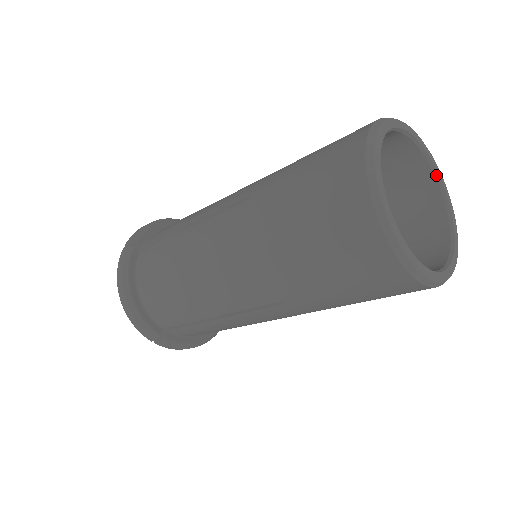
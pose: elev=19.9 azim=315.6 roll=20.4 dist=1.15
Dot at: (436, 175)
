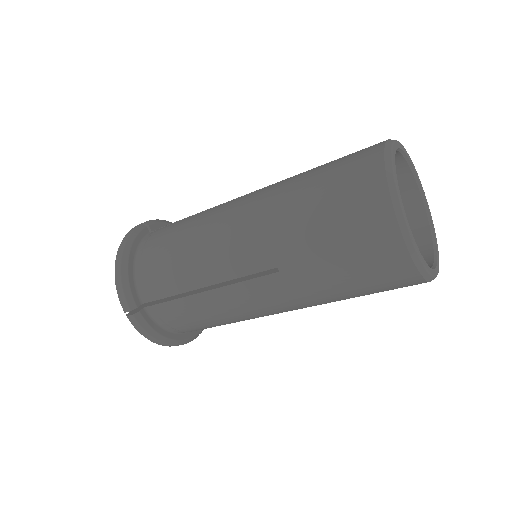
Dot at: (428, 216)
